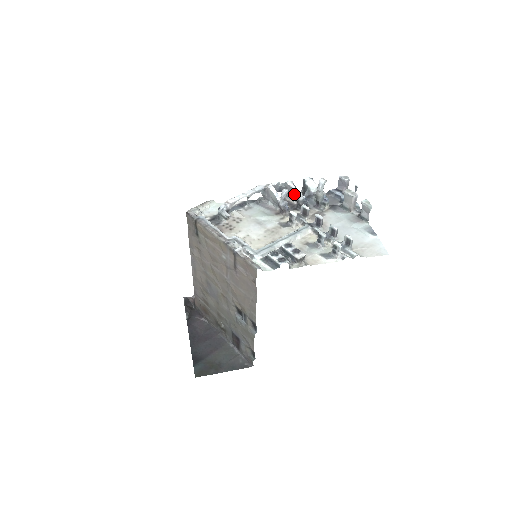
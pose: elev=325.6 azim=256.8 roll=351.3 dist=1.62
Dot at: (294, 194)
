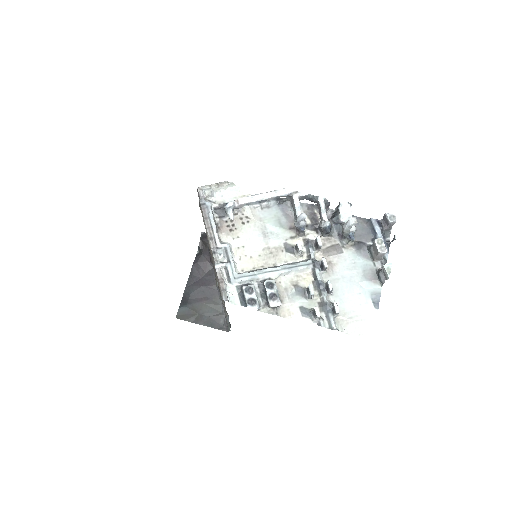
Dot at: (320, 214)
